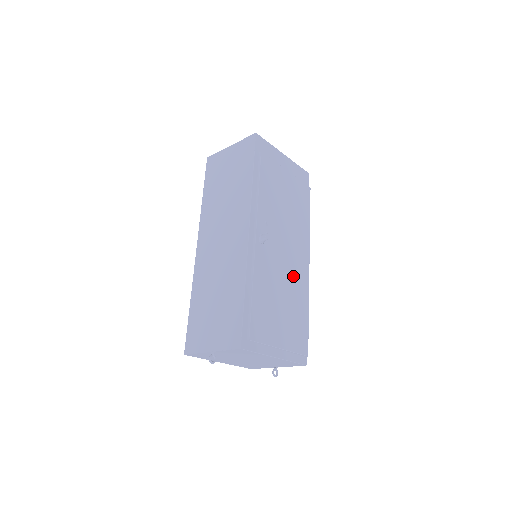
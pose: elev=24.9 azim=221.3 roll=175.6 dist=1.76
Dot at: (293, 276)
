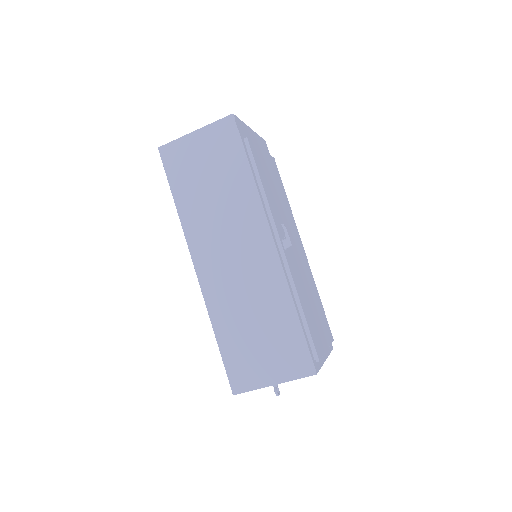
Dot at: (304, 268)
